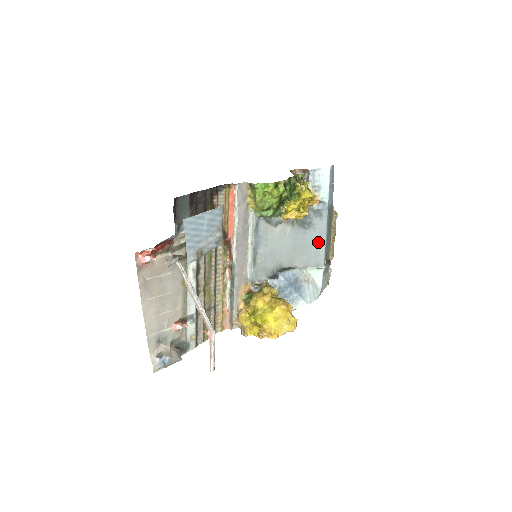
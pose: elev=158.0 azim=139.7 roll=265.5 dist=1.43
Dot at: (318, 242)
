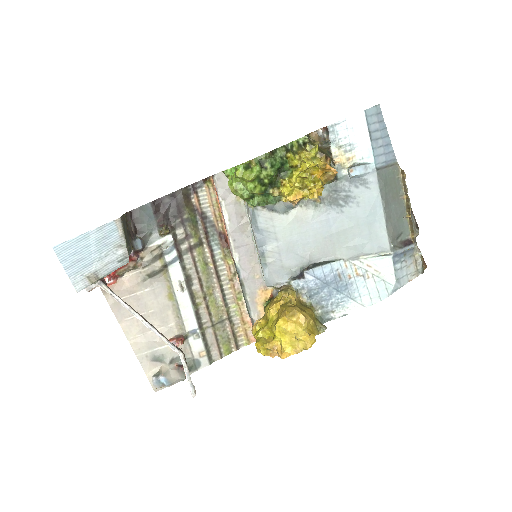
Dot at: (370, 220)
